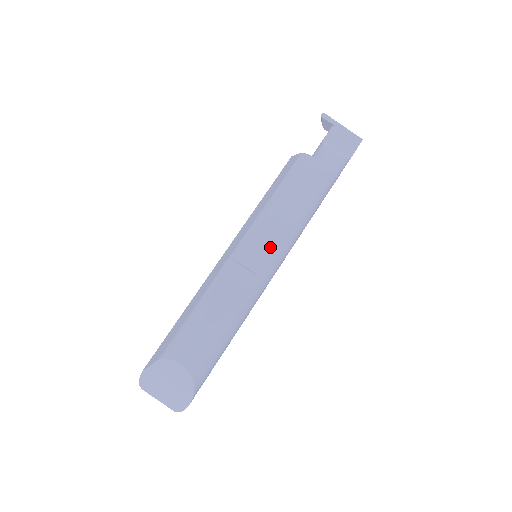
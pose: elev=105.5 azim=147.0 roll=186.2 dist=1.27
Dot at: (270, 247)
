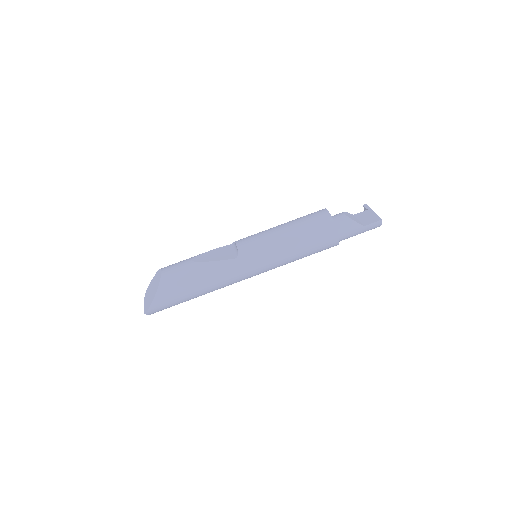
Dot at: (258, 240)
